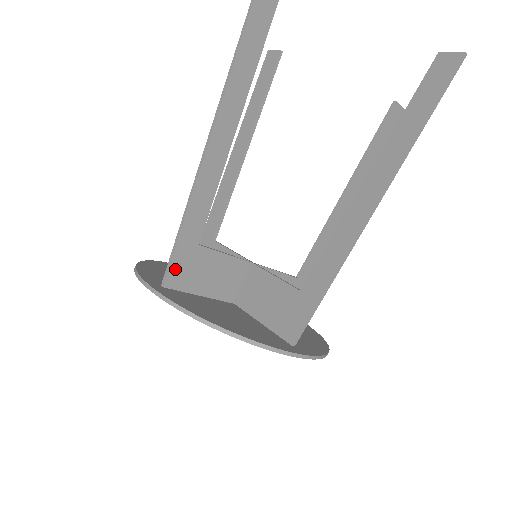
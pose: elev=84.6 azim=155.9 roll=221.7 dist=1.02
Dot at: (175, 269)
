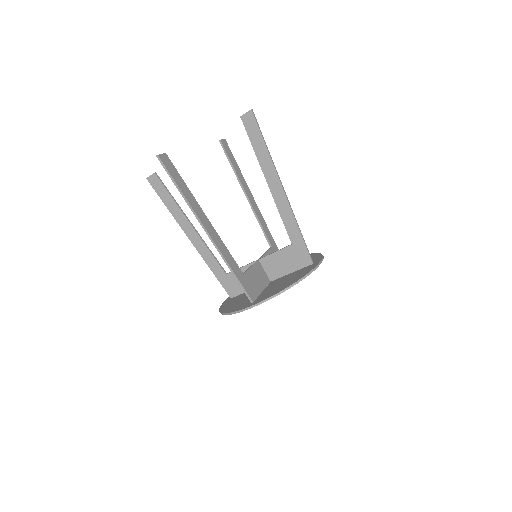
Dot at: (249, 292)
